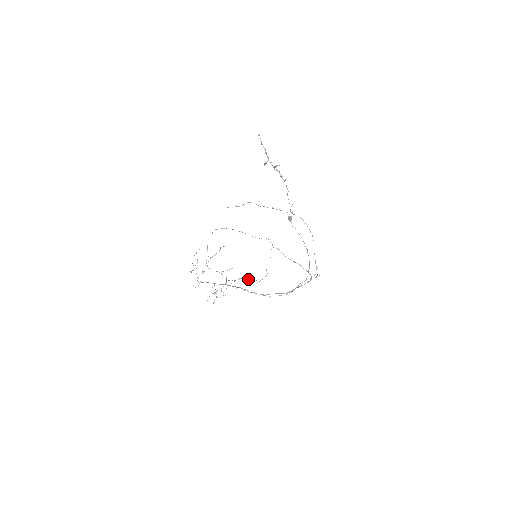
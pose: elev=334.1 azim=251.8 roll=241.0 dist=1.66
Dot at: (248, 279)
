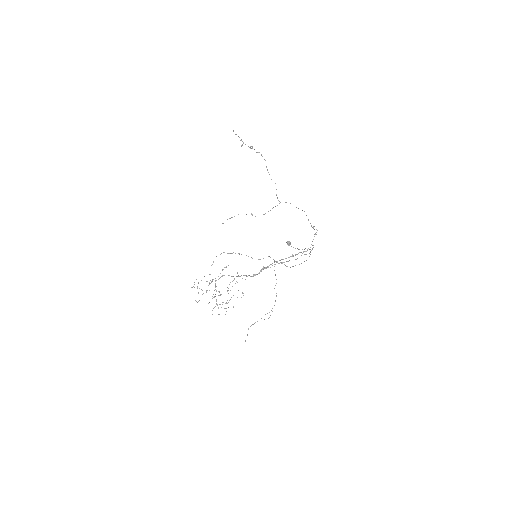
Dot at: occluded
